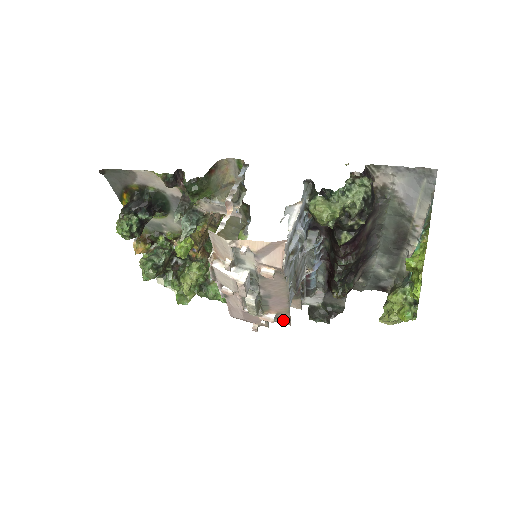
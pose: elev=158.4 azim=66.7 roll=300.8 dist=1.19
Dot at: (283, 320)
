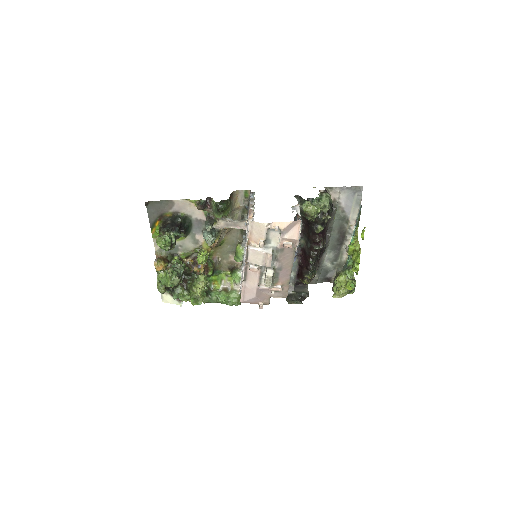
Dot at: (284, 292)
